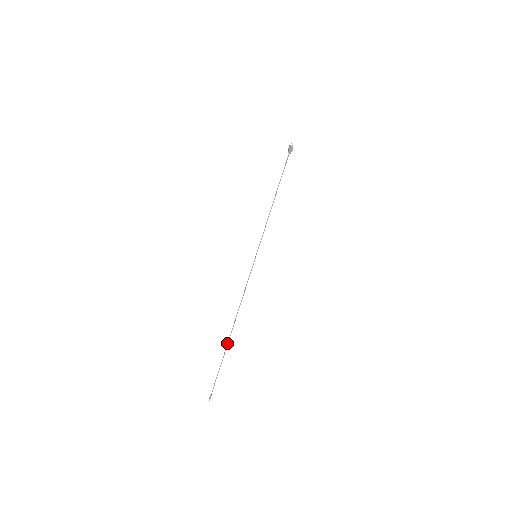
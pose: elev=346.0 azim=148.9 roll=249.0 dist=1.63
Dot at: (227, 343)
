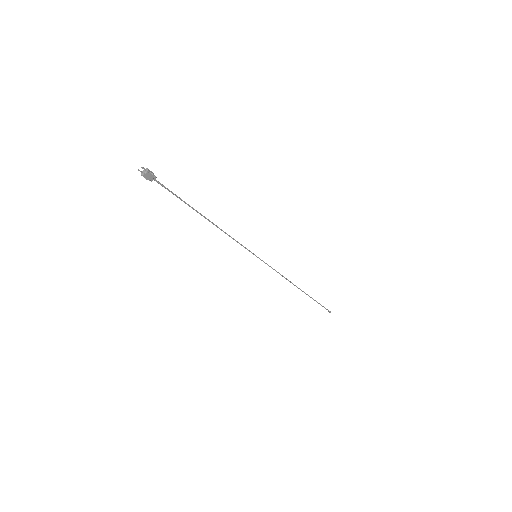
Dot at: (306, 294)
